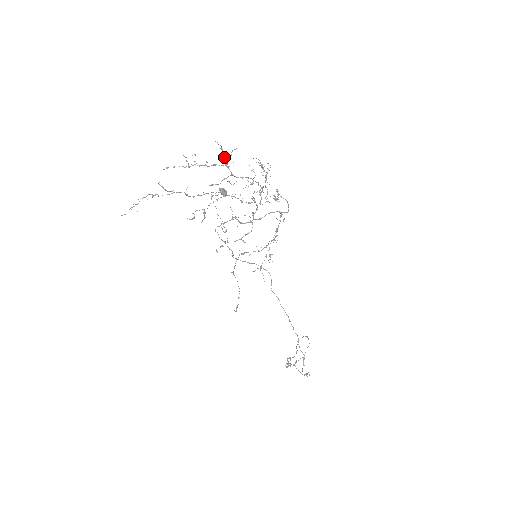
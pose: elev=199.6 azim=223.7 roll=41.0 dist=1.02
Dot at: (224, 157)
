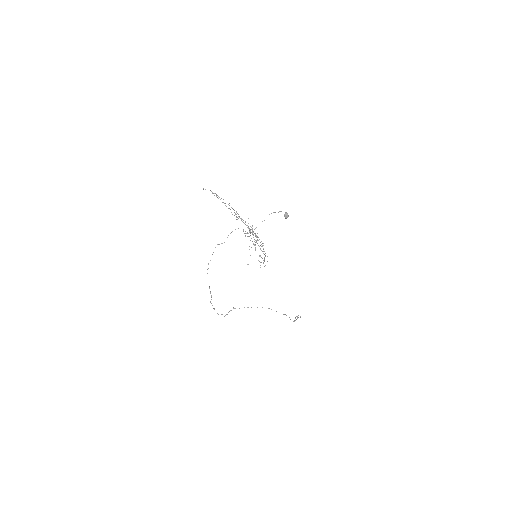
Dot at: (234, 210)
